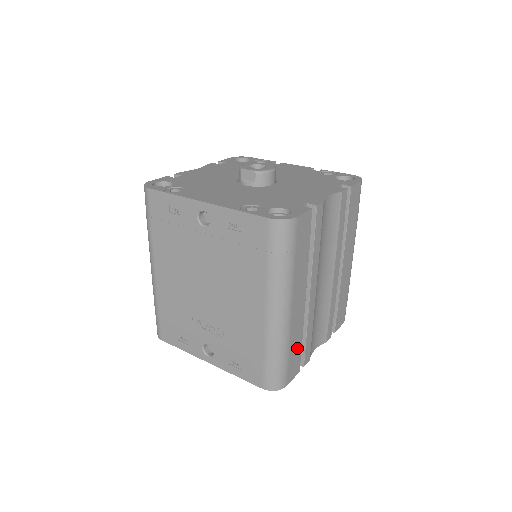
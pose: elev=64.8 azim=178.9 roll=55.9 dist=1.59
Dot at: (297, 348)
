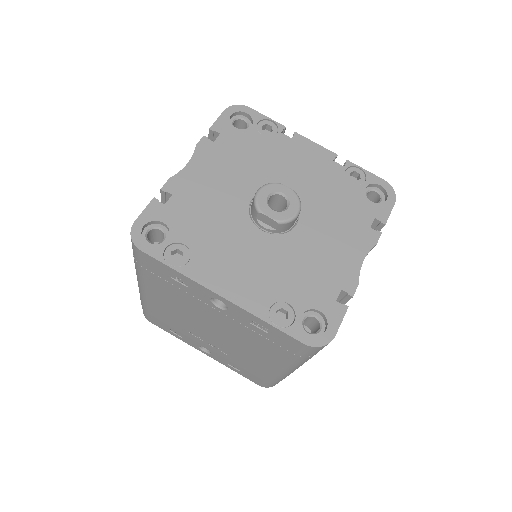
Dot at: occluded
